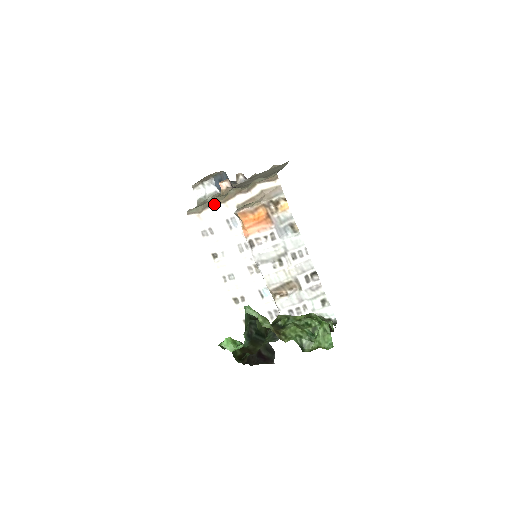
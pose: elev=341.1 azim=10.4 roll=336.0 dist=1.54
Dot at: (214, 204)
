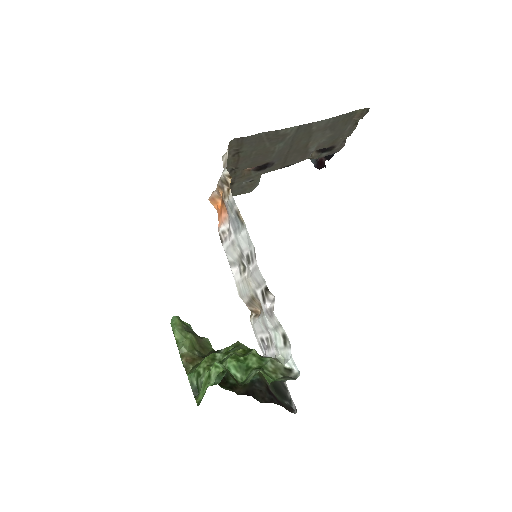
Dot at: occluded
